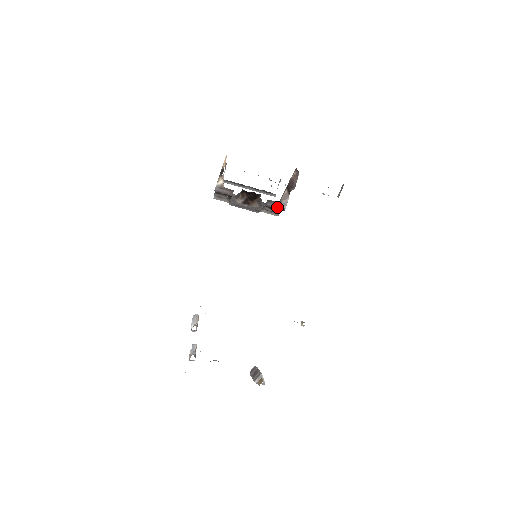
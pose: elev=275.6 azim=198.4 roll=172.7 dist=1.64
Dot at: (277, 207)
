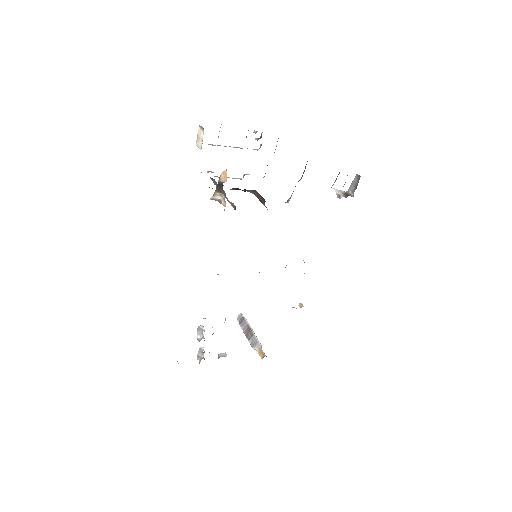
Dot at: occluded
